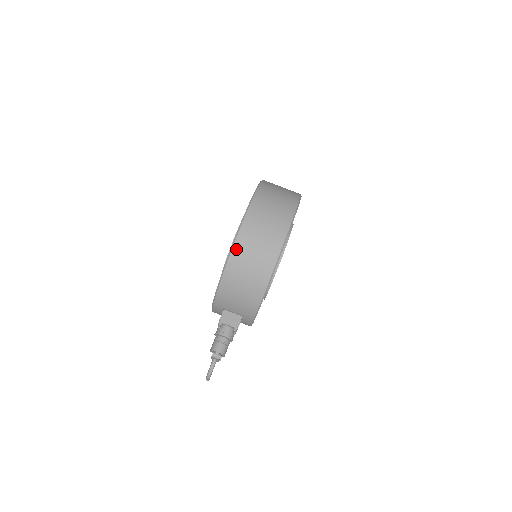
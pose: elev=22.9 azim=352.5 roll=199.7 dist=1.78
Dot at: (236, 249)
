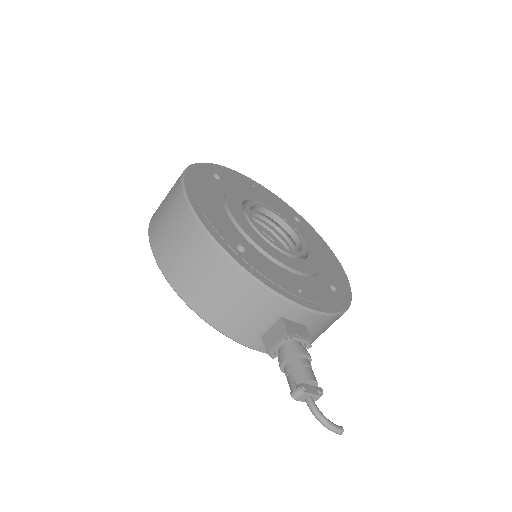
Dot at: (167, 272)
